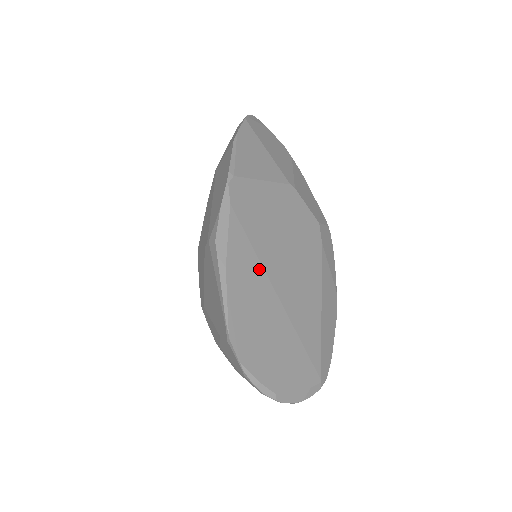
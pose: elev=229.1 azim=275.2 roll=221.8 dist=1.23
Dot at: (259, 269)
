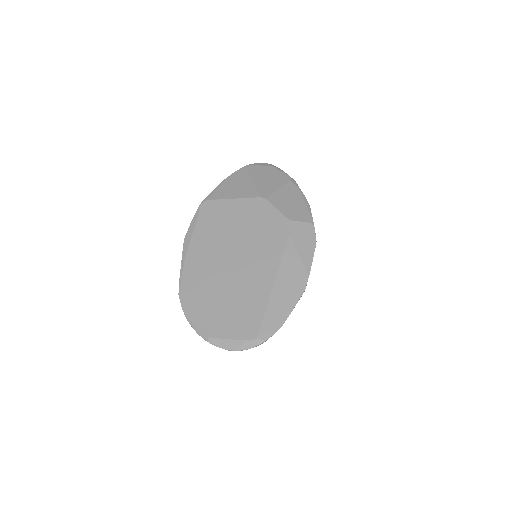
Dot at: (213, 254)
